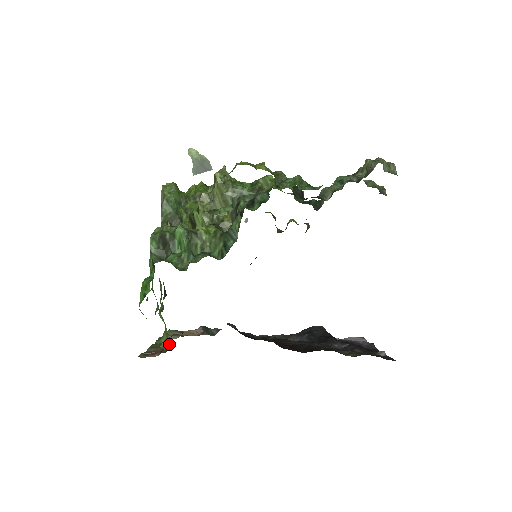
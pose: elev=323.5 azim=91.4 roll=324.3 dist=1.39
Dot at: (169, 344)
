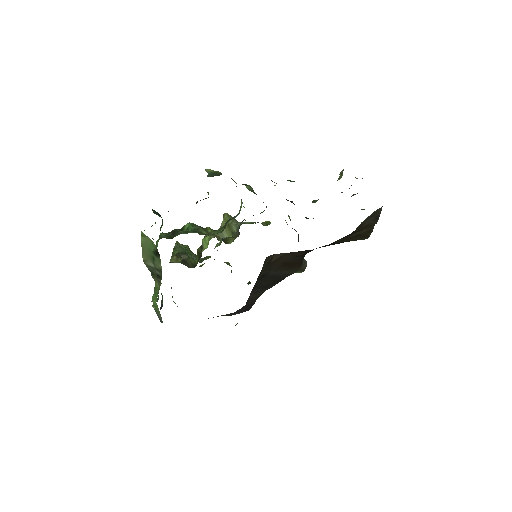
Dot at: (160, 283)
